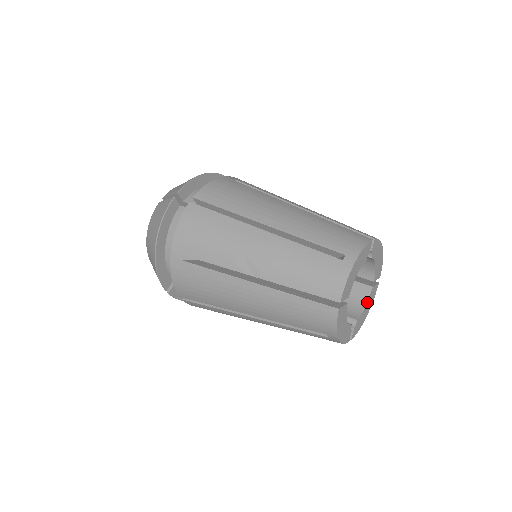
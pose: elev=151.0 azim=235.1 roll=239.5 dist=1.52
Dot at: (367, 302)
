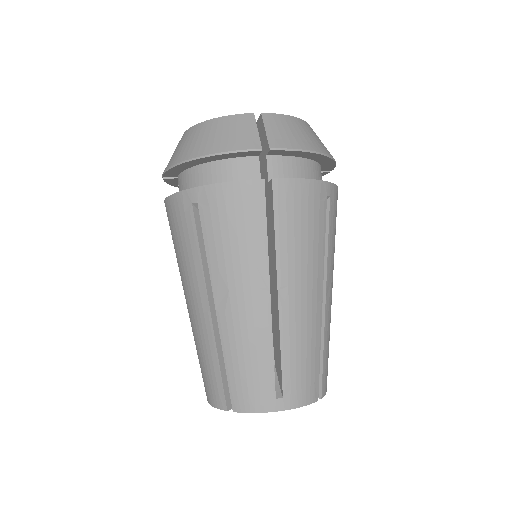
Dot at: occluded
